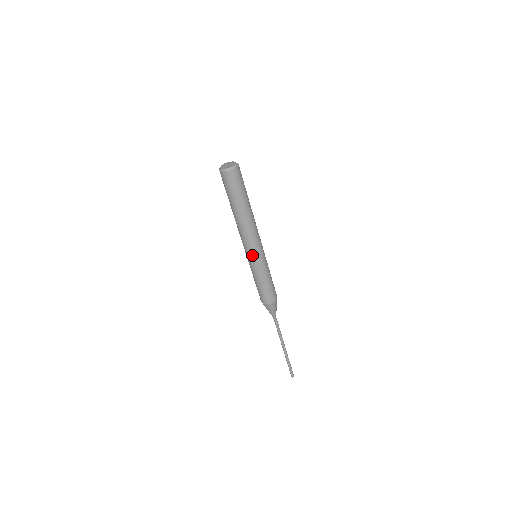
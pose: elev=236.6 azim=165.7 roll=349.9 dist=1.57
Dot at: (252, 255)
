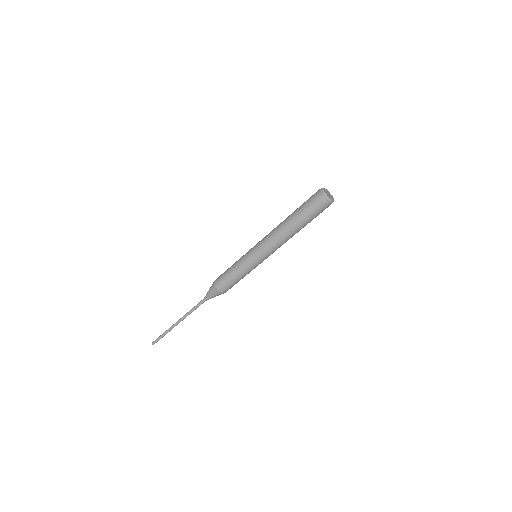
Dot at: (259, 255)
